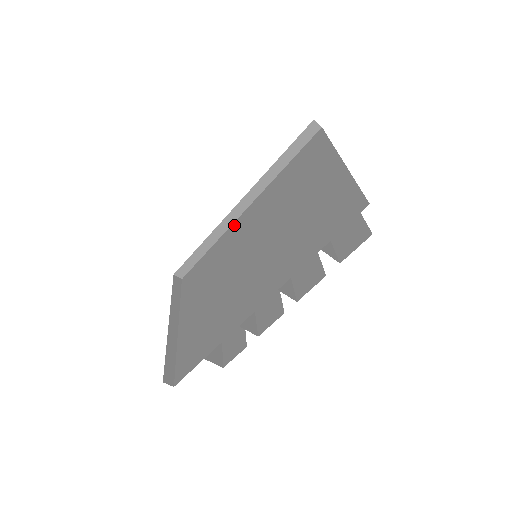
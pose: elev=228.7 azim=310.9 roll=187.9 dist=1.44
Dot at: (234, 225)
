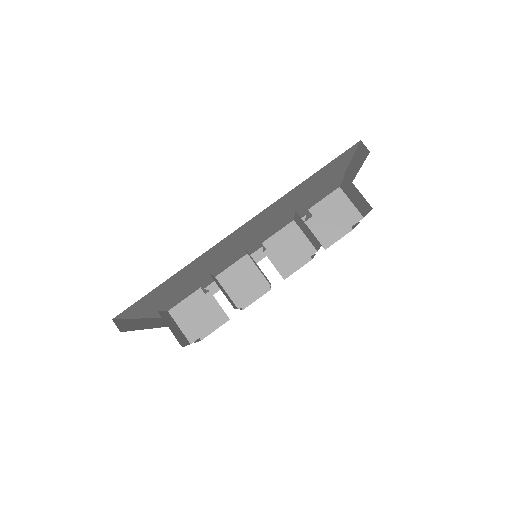
Dot at: occluded
